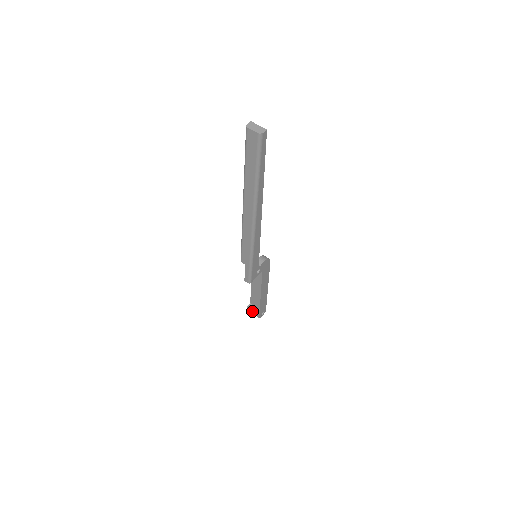
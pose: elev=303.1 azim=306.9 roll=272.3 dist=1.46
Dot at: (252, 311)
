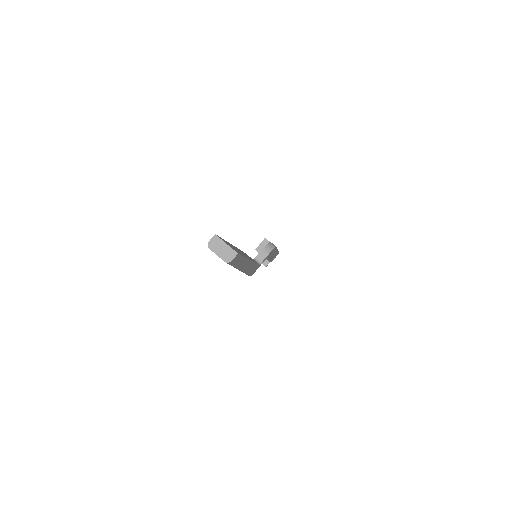
Dot at: occluded
